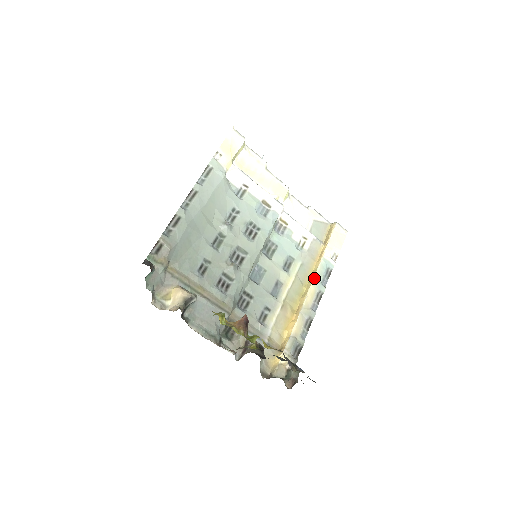
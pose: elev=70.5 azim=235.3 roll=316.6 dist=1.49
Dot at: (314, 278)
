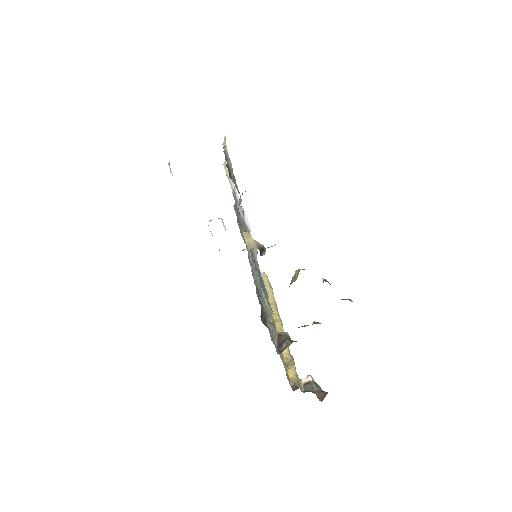
Dot at: occluded
